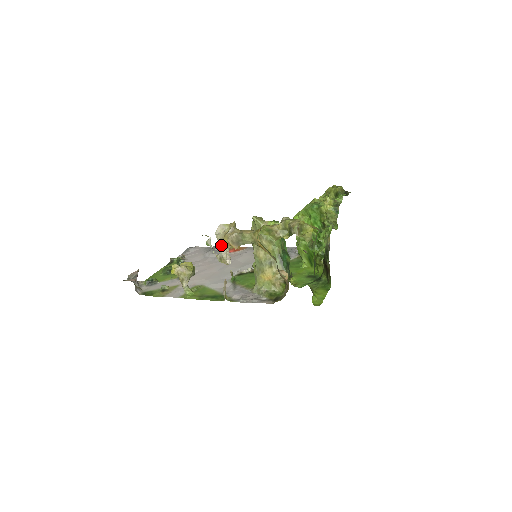
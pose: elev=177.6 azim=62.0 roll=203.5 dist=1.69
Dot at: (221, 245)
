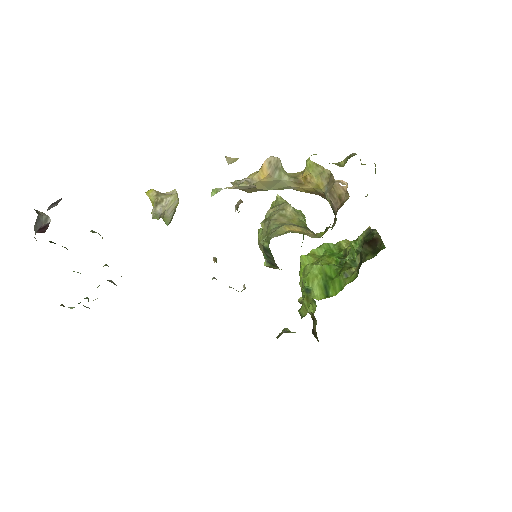
Dot at: (244, 178)
